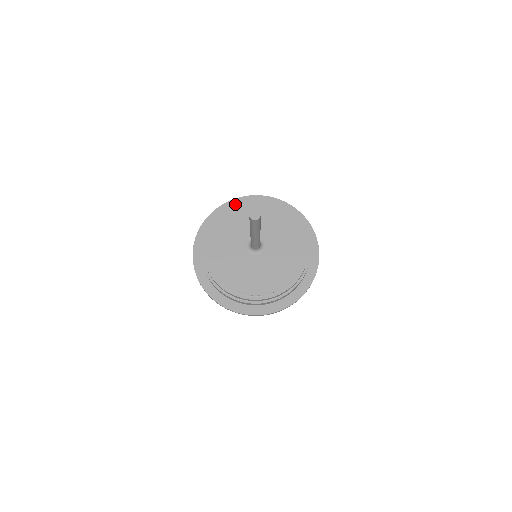
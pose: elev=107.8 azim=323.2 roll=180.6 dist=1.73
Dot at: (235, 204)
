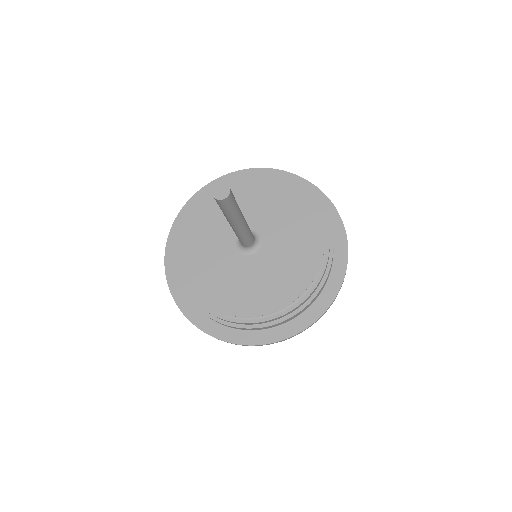
Dot at: occluded
